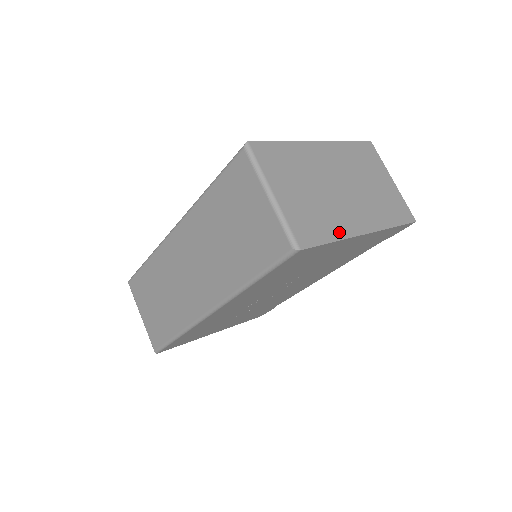
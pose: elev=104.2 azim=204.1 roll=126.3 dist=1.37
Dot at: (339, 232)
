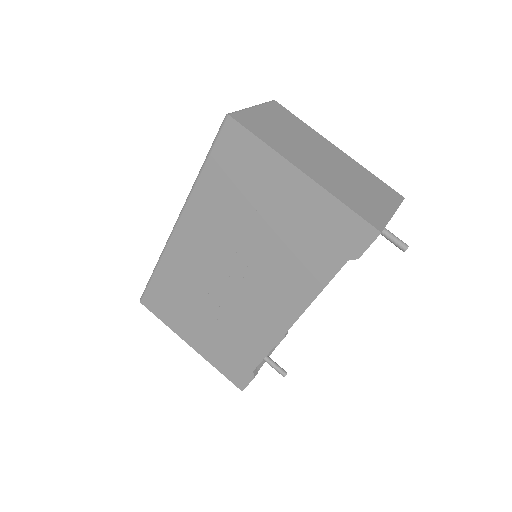
Dot at: (276, 147)
